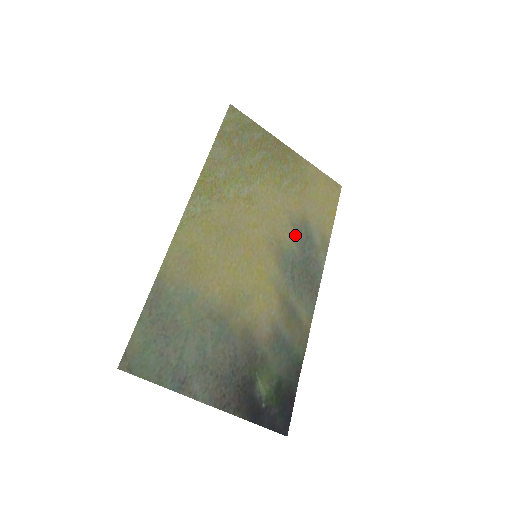
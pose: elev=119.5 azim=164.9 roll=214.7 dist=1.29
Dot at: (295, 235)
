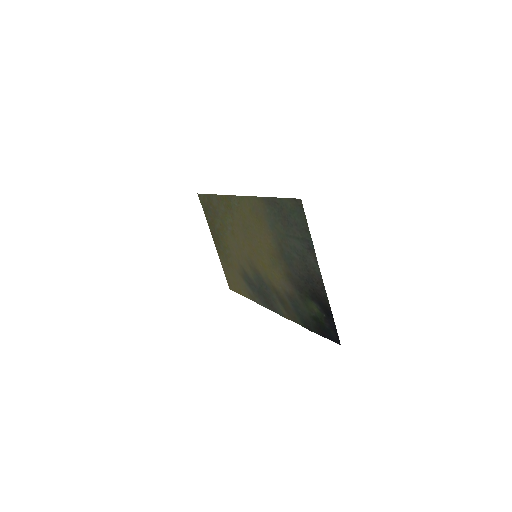
Dot at: (248, 275)
